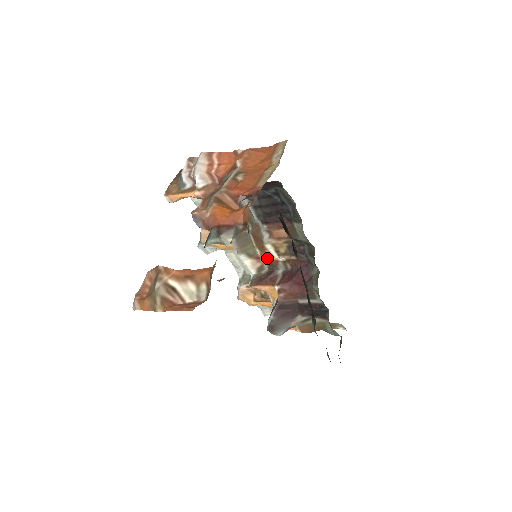
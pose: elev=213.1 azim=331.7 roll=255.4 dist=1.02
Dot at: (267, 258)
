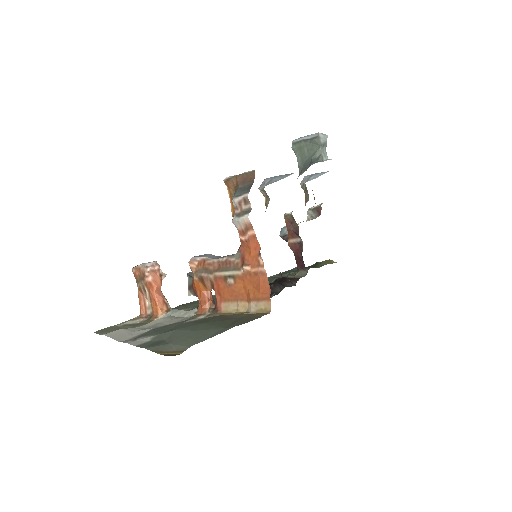
Dot at: occluded
